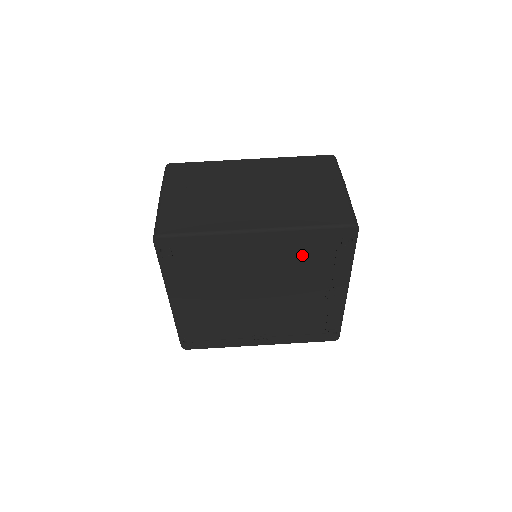
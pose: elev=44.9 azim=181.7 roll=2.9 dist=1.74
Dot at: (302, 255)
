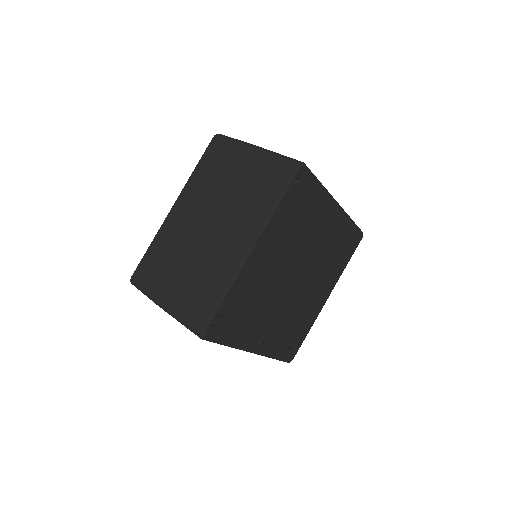
Dot at: (337, 244)
